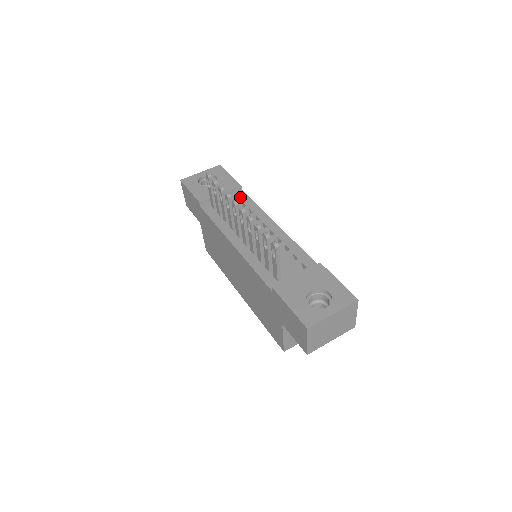
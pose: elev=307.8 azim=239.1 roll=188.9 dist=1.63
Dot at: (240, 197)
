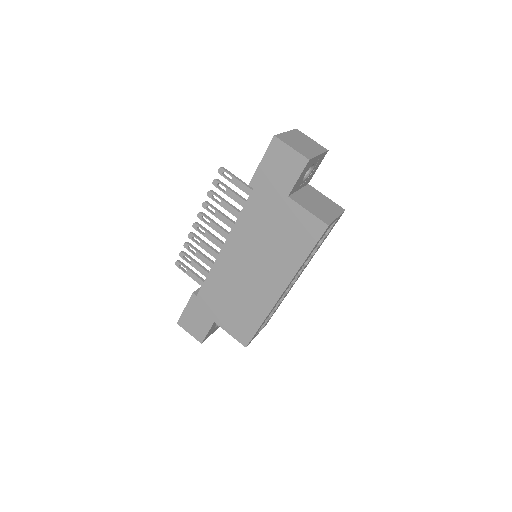
Dot at: occluded
